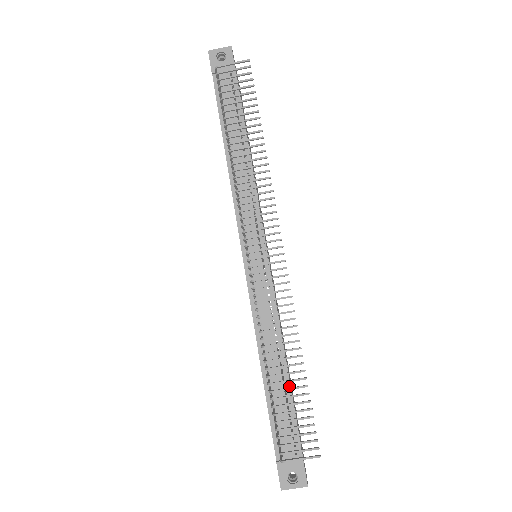
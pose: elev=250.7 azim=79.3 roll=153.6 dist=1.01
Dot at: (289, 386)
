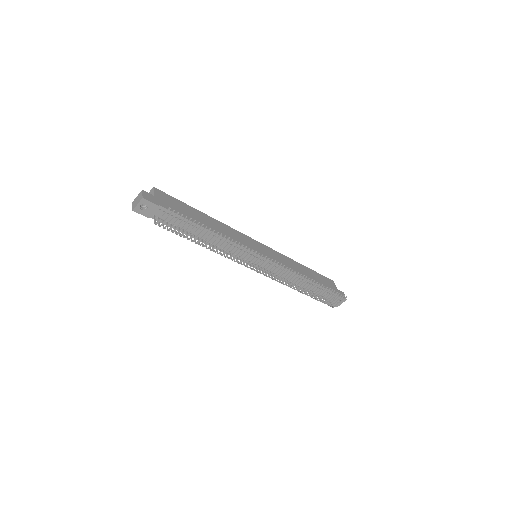
Dot at: occluded
